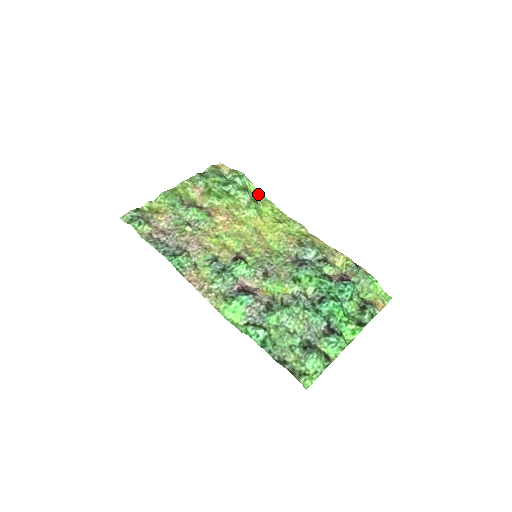
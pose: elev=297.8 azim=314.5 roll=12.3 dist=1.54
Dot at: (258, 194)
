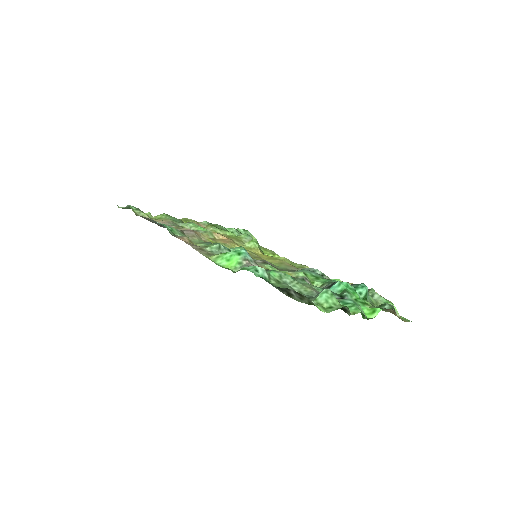
Dot at: occluded
